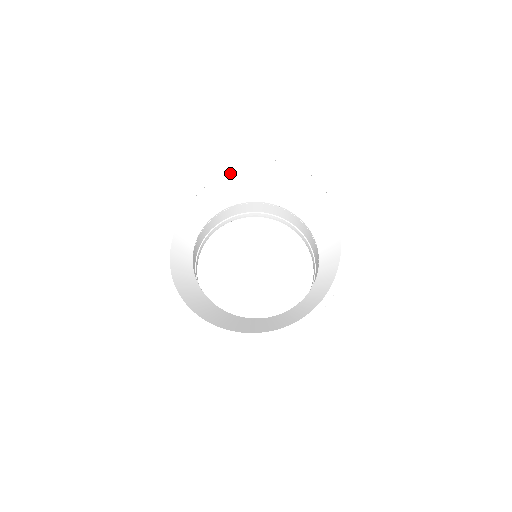
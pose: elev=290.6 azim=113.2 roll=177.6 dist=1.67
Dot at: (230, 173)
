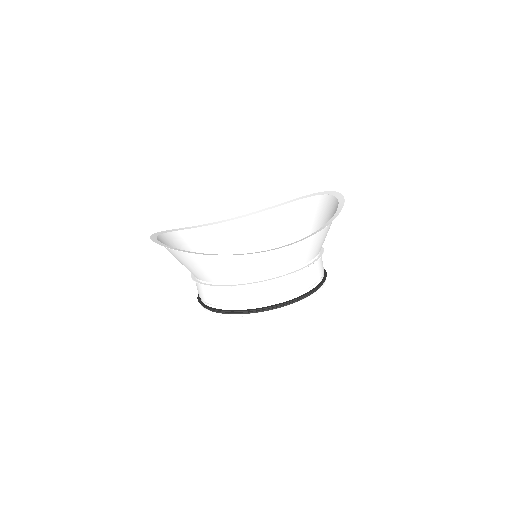
Dot at: (288, 206)
